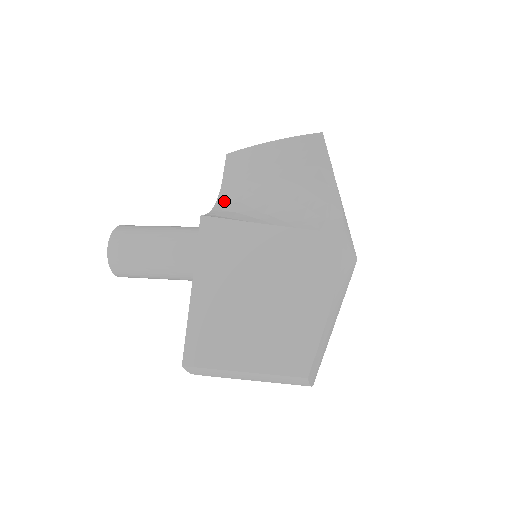
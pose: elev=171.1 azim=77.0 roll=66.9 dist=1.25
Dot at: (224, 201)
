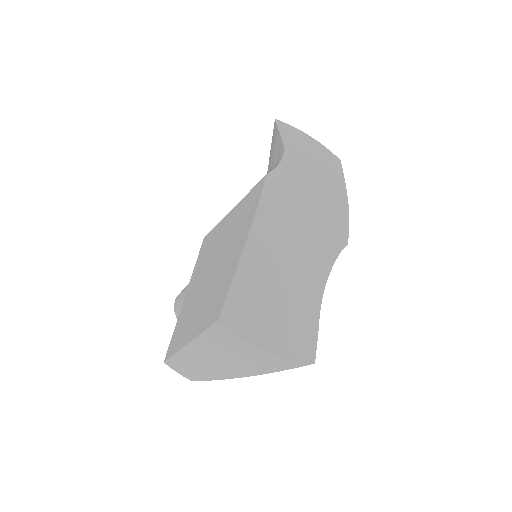
Dot at: occluded
